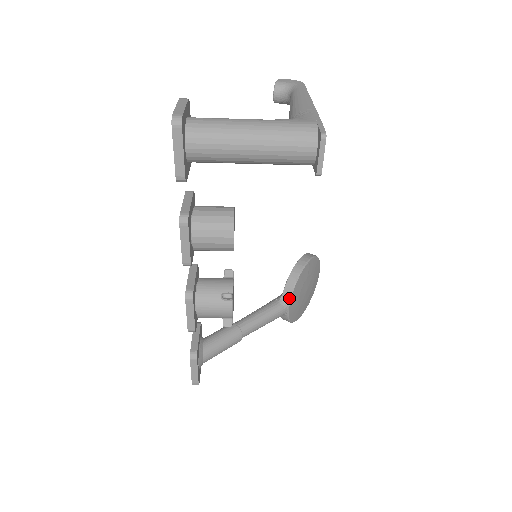
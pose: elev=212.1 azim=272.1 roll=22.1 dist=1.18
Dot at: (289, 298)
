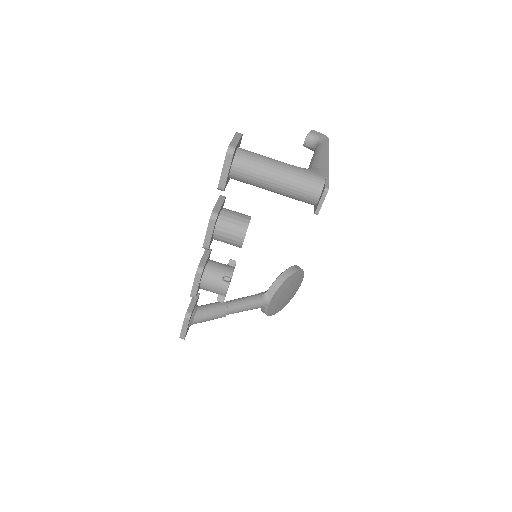
Dot at: (271, 295)
